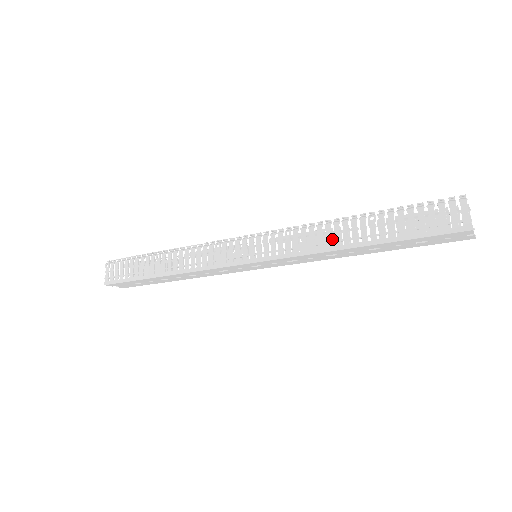
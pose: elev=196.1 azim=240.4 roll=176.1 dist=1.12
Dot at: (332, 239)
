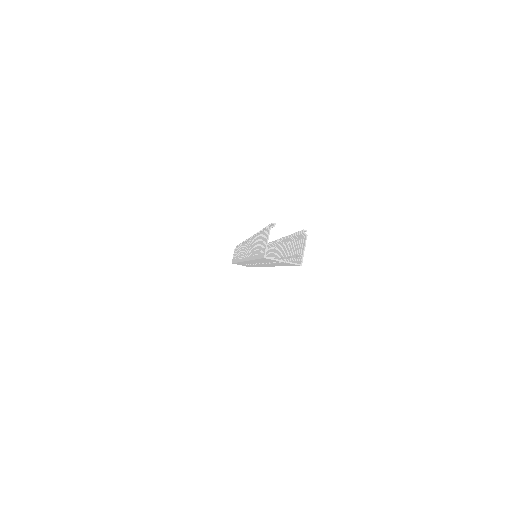
Dot at: (279, 249)
